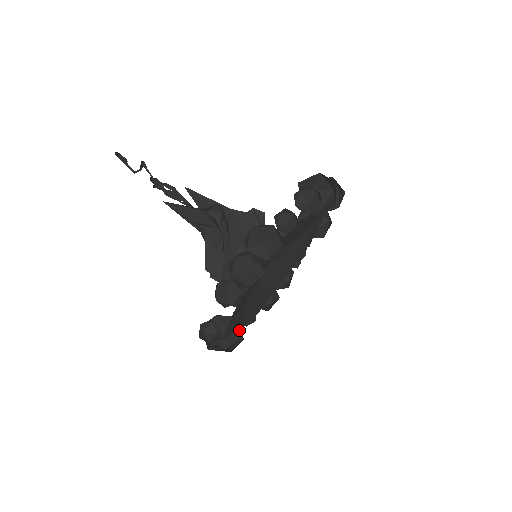
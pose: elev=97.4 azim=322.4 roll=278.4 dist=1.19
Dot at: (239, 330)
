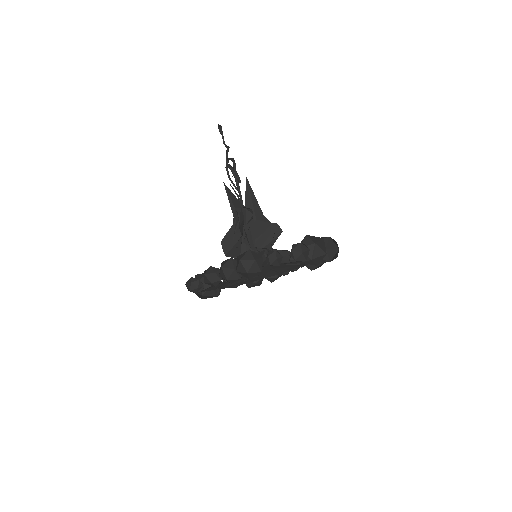
Dot at: occluded
